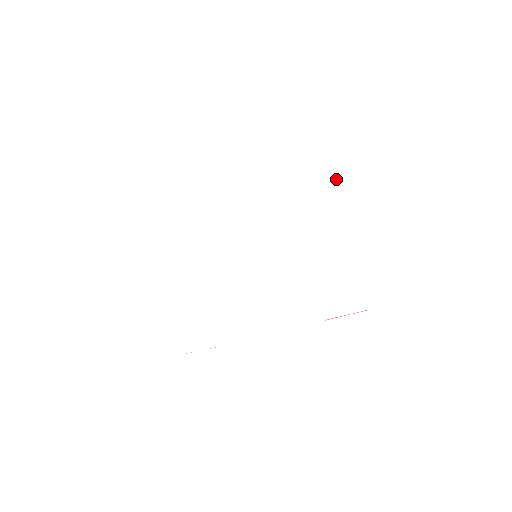
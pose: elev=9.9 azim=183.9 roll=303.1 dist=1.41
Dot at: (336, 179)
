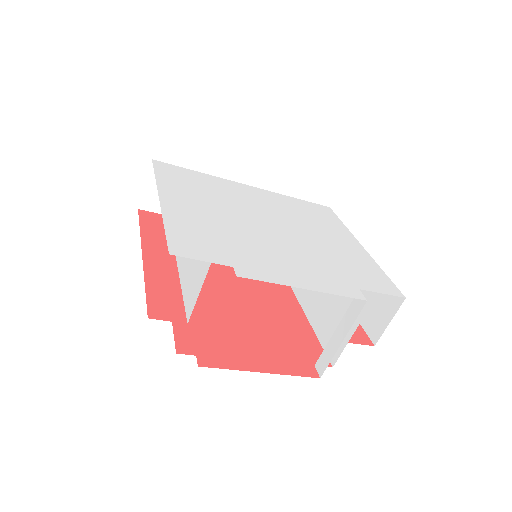
Dot at: (339, 219)
